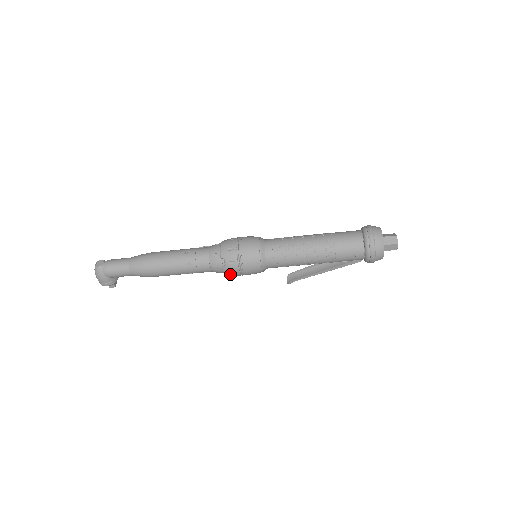
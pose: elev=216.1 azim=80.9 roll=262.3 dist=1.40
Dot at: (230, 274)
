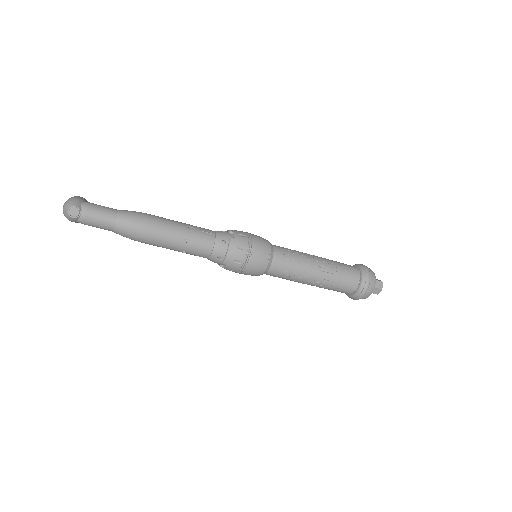
Dot at: occluded
